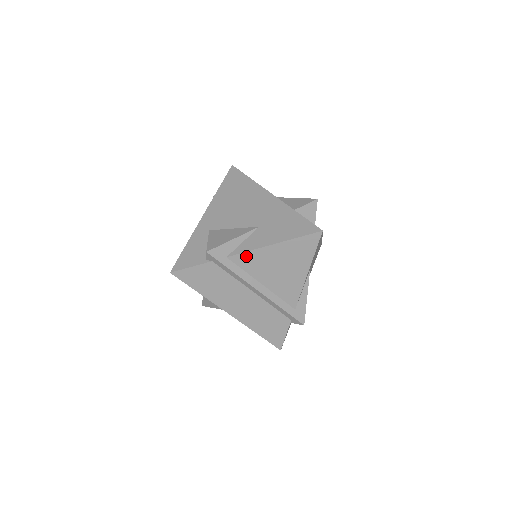
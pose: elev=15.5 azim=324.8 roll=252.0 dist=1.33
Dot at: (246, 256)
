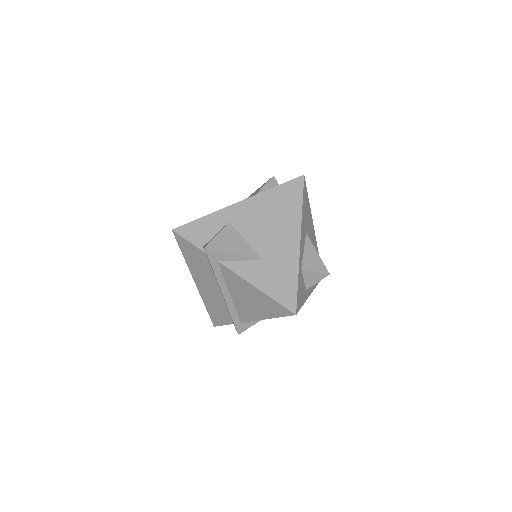
Dot at: (231, 273)
